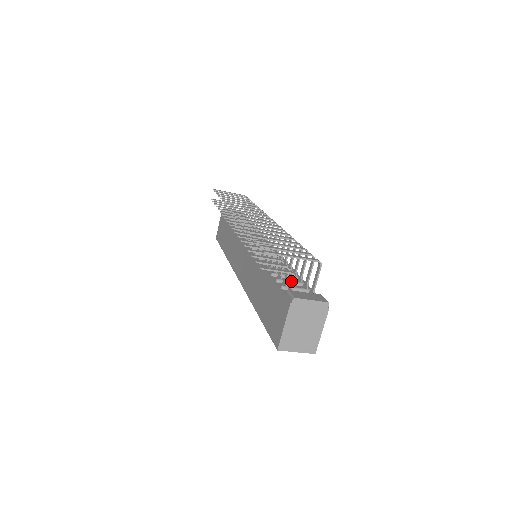
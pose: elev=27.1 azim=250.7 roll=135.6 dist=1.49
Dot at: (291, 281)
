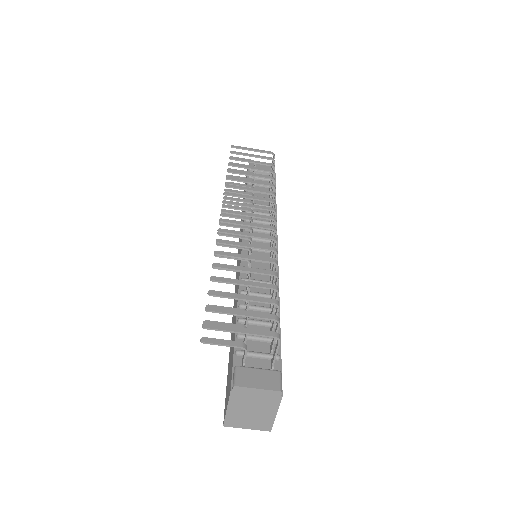
Dot at: (244, 352)
